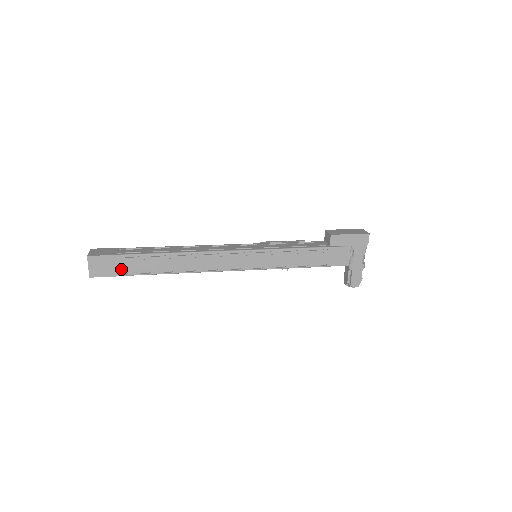
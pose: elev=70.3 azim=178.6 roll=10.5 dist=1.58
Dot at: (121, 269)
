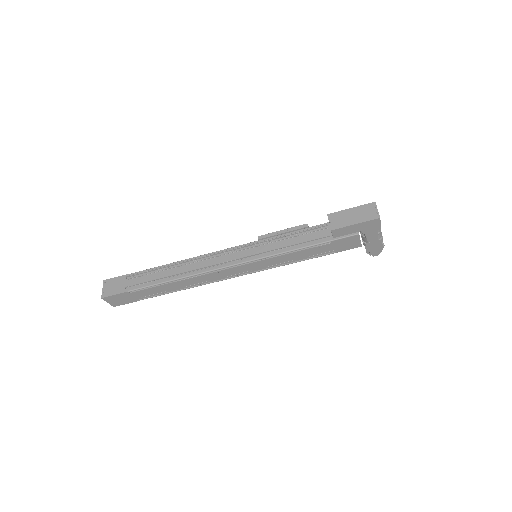
Dot at: (135, 298)
